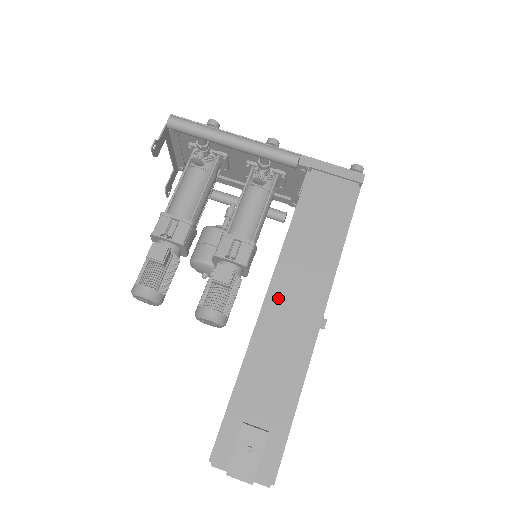
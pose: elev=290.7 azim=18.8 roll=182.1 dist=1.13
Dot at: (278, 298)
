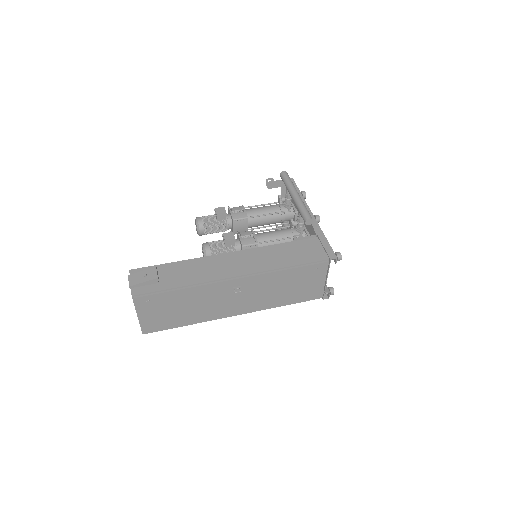
Dot at: (232, 256)
